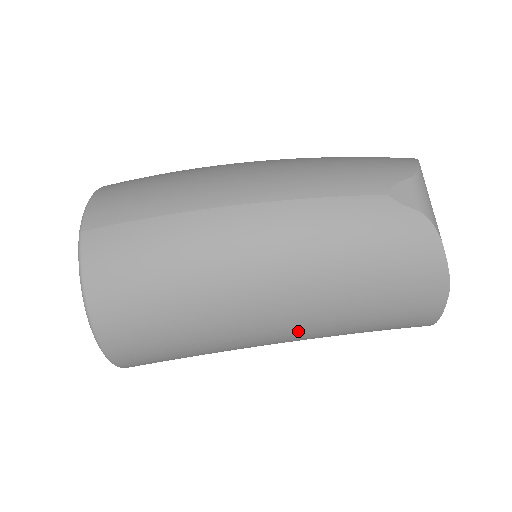
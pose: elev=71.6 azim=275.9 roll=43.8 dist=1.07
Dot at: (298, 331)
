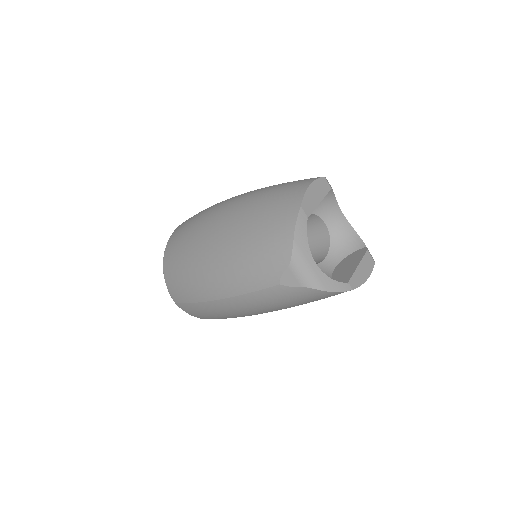
Dot at: occluded
